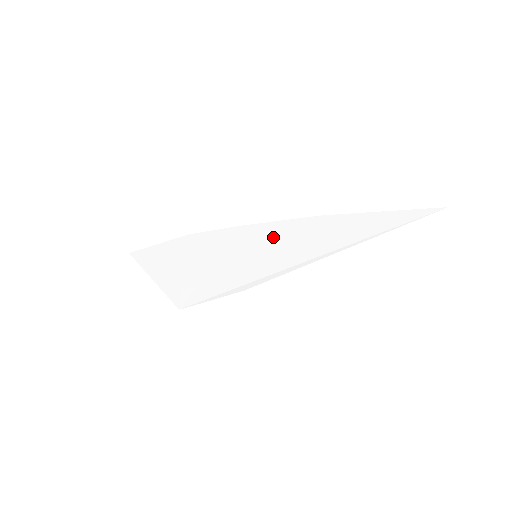
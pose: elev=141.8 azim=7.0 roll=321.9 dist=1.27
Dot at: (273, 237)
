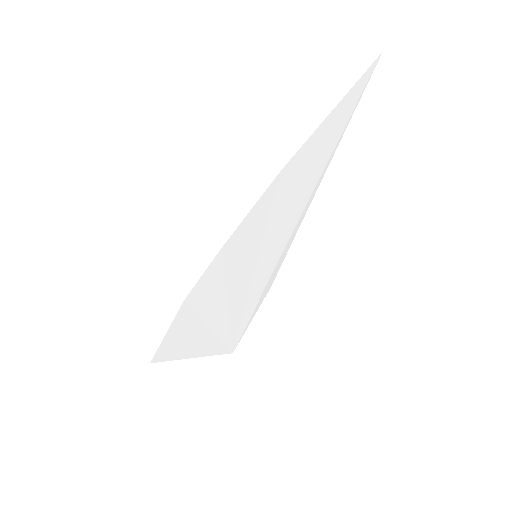
Dot at: (256, 228)
